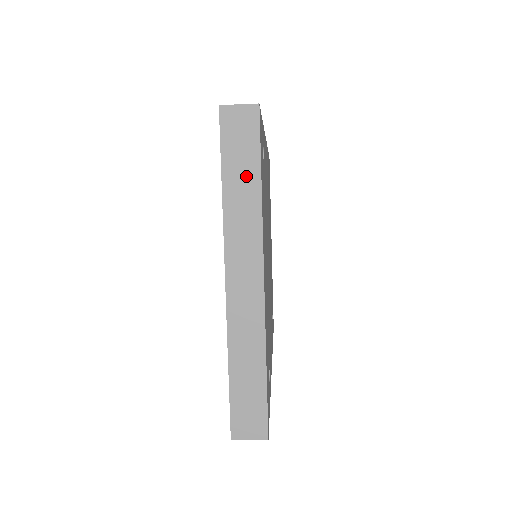
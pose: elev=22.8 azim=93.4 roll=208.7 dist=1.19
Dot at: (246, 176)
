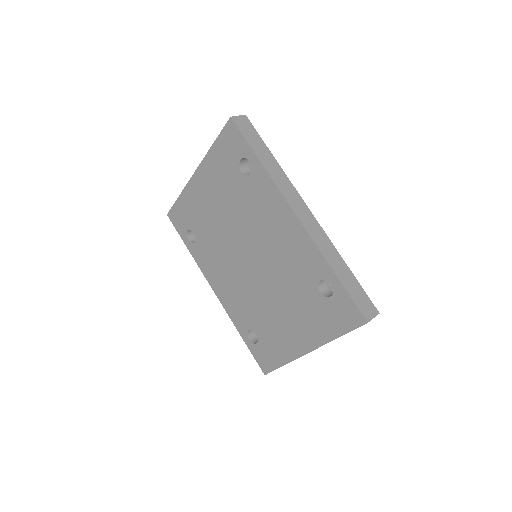
Dot at: occluded
